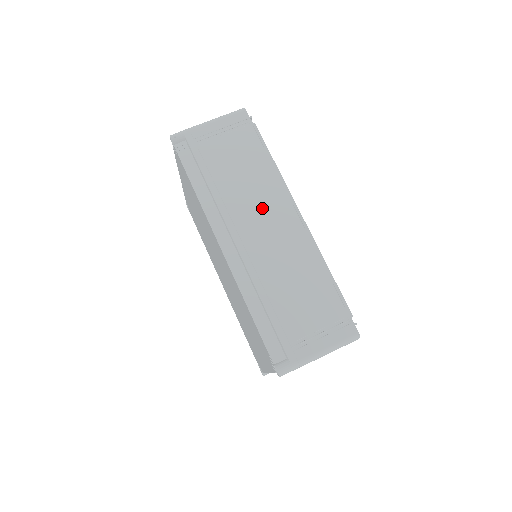
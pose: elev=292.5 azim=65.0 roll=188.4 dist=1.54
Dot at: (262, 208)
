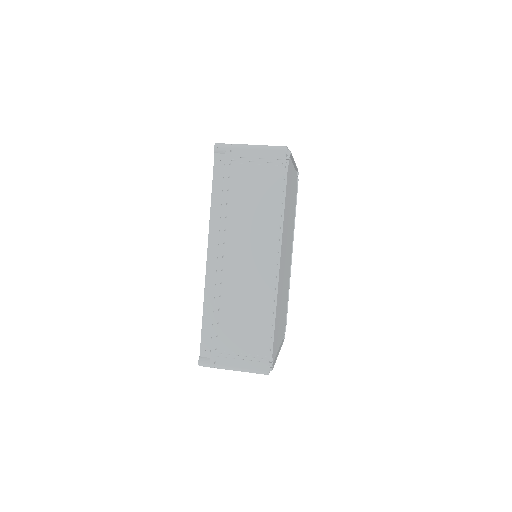
Dot at: (252, 242)
